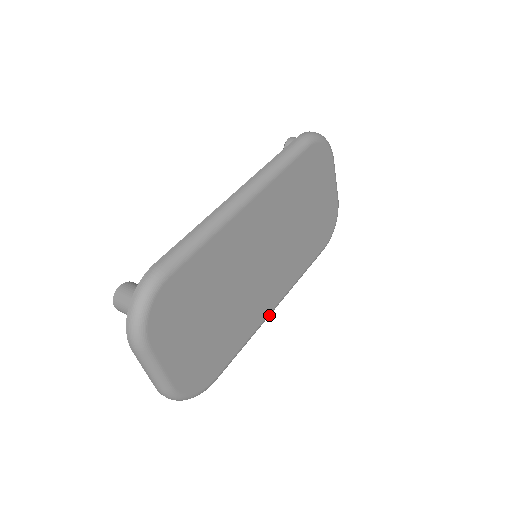
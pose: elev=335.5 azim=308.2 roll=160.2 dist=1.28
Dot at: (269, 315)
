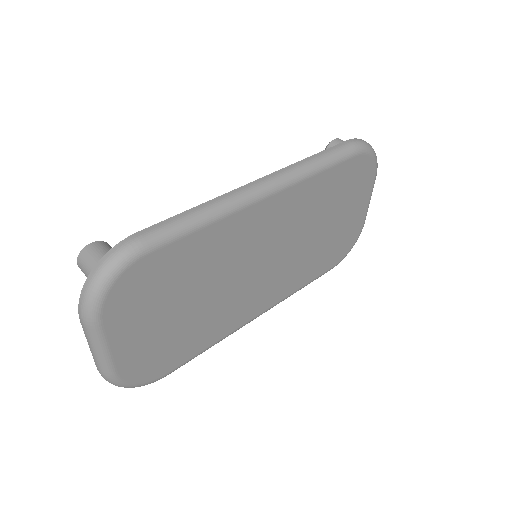
Dot at: (249, 322)
